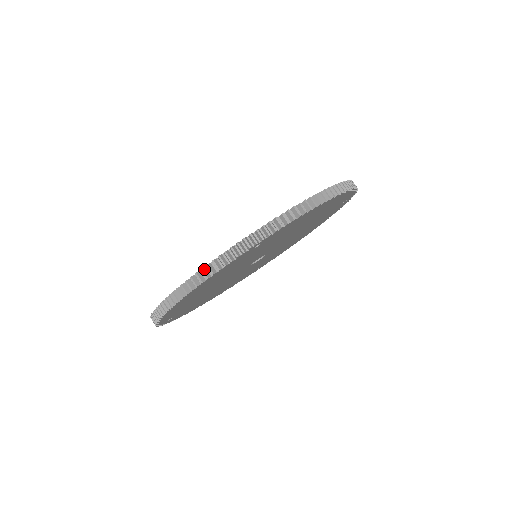
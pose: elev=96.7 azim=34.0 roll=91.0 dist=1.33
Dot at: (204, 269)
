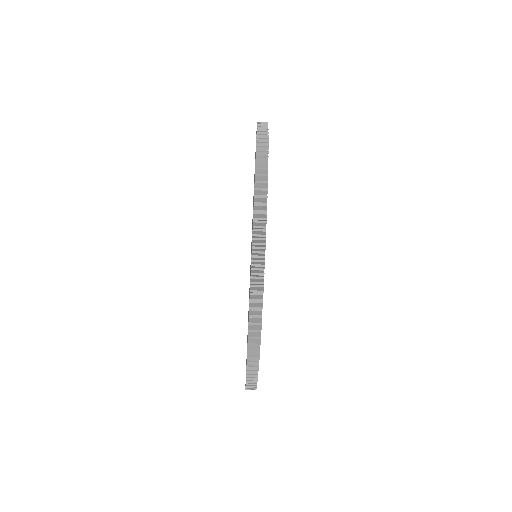
Dot at: occluded
